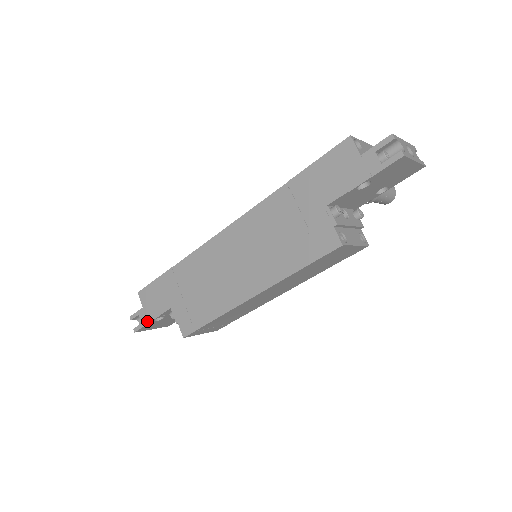
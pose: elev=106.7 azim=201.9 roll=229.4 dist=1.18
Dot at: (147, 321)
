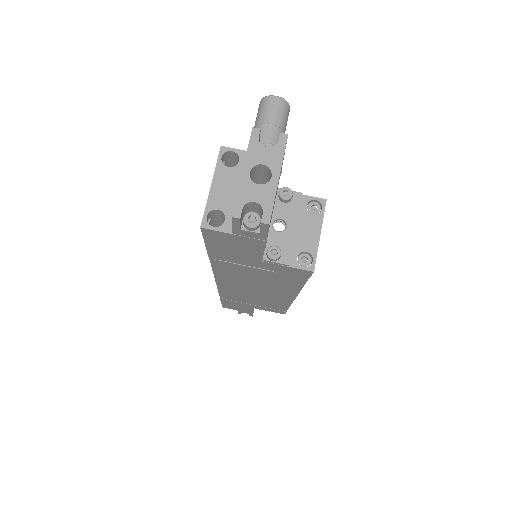
Dot at: (251, 313)
